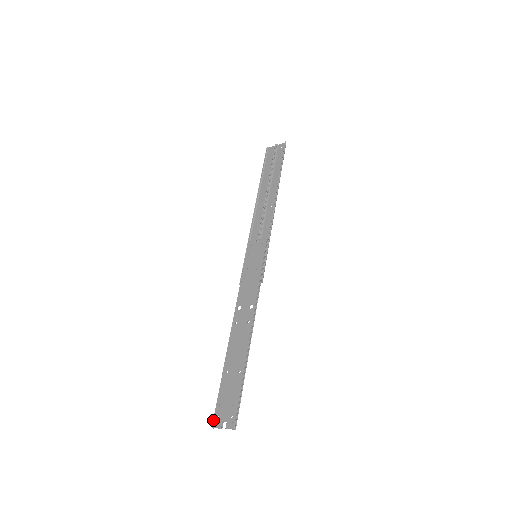
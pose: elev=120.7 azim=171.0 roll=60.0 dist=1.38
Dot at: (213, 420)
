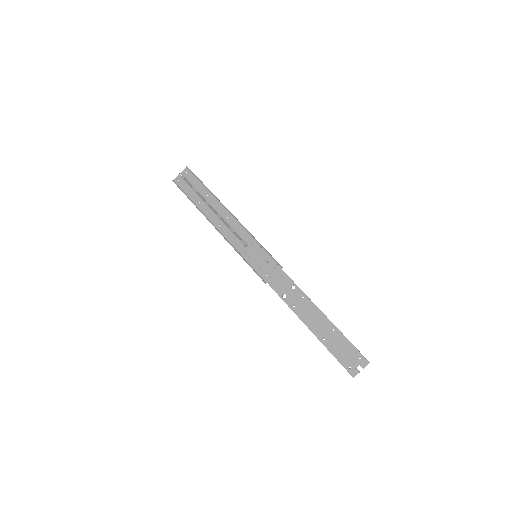
Dot at: (349, 373)
